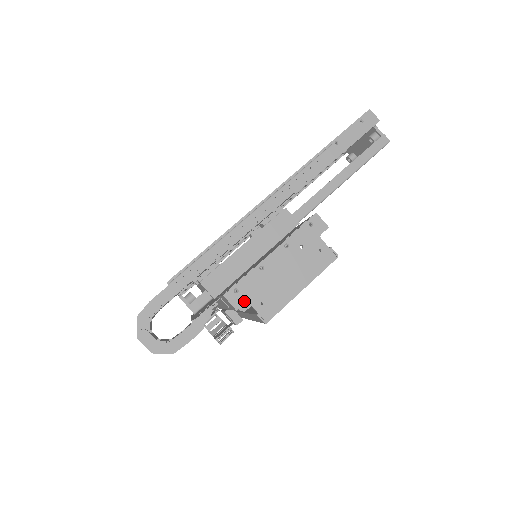
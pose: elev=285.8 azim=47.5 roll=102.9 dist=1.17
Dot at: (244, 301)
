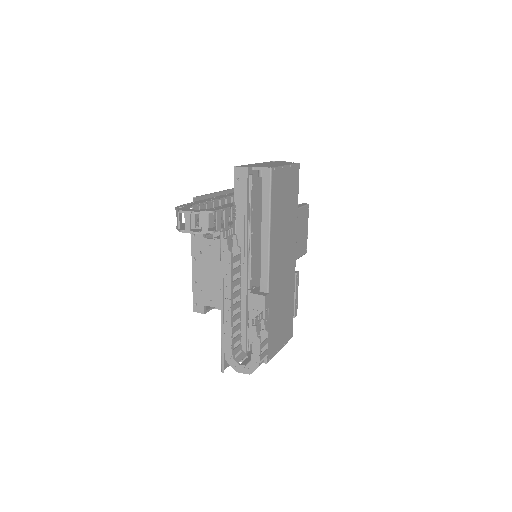
Dot at: (250, 167)
